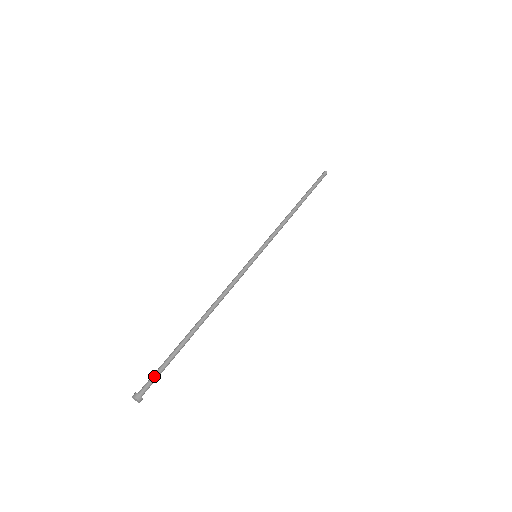
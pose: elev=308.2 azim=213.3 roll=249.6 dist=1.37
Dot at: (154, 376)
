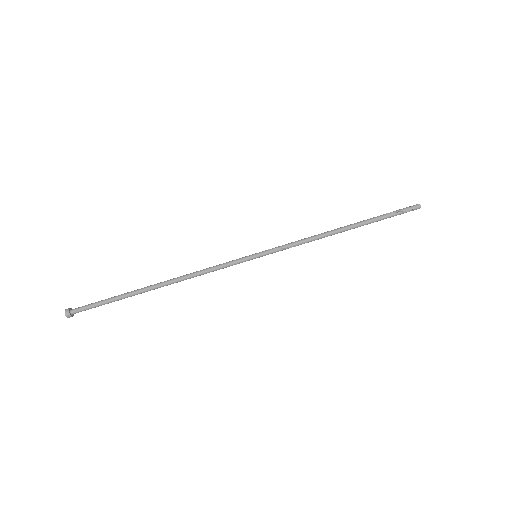
Dot at: (90, 304)
